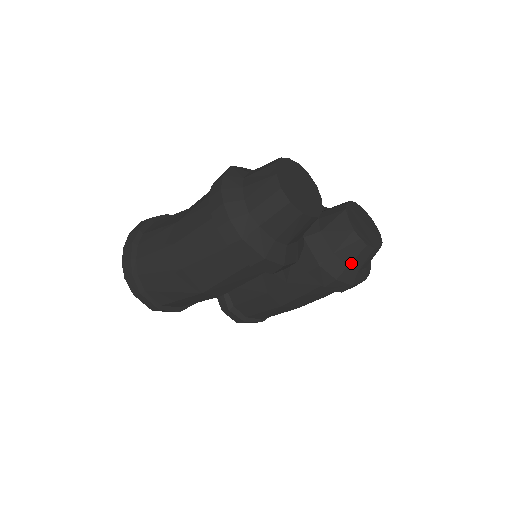
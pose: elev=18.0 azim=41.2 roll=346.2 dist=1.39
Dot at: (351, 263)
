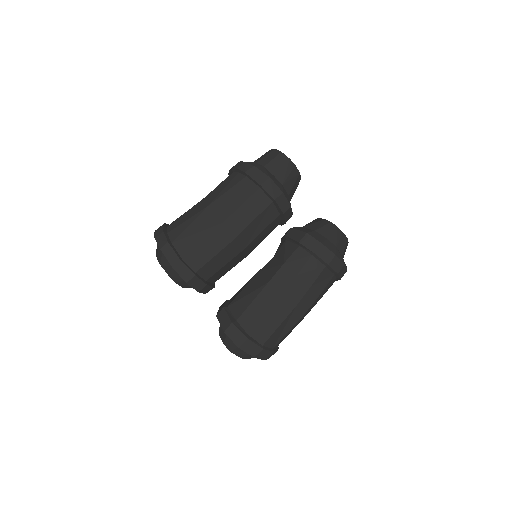
Dot at: (329, 237)
